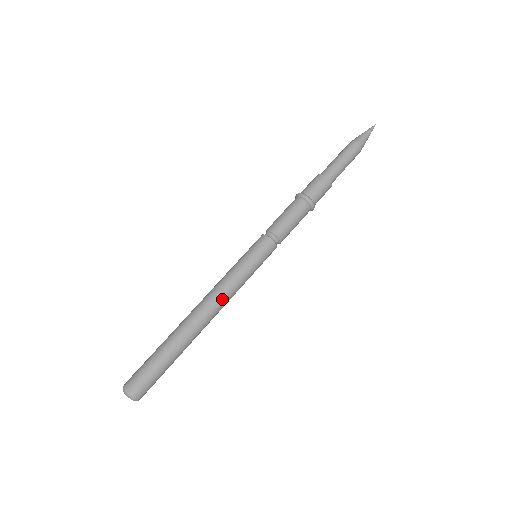
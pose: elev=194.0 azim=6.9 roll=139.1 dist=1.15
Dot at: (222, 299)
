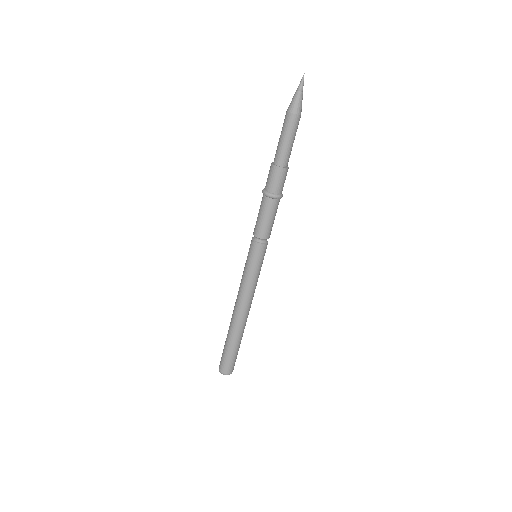
Dot at: (243, 299)
